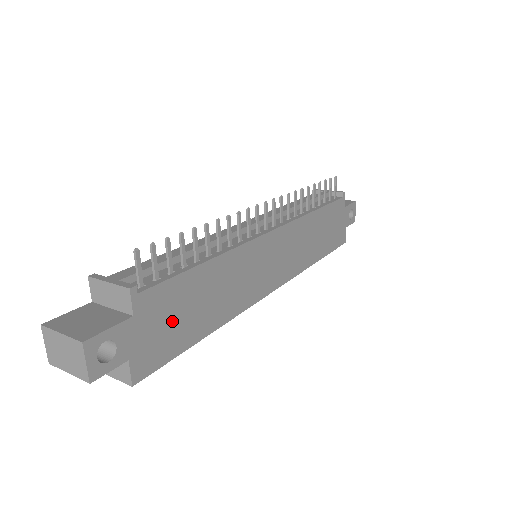
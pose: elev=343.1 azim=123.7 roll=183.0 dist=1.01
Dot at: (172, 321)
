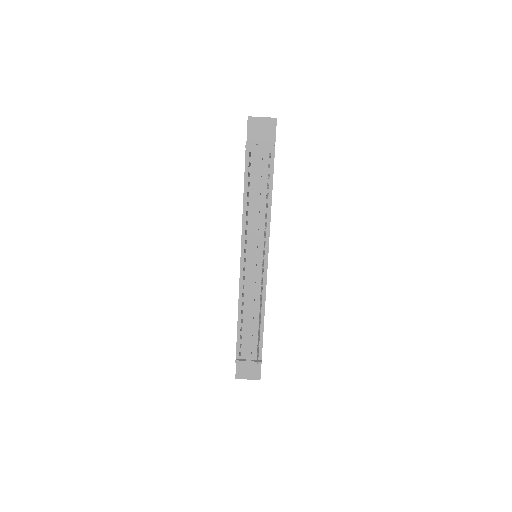
Dot at: occluded
